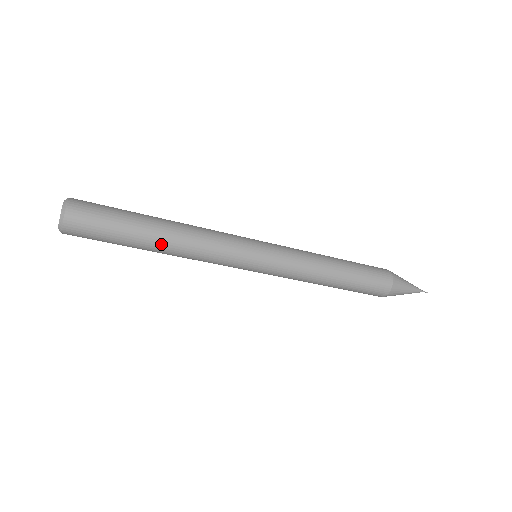
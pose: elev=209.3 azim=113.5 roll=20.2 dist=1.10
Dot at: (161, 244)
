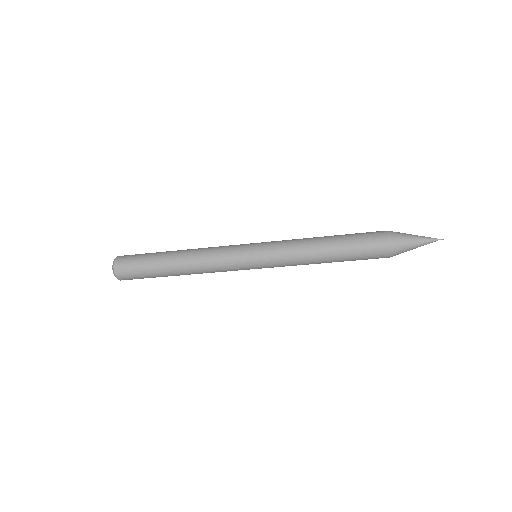
Dot at: (178, 270)
